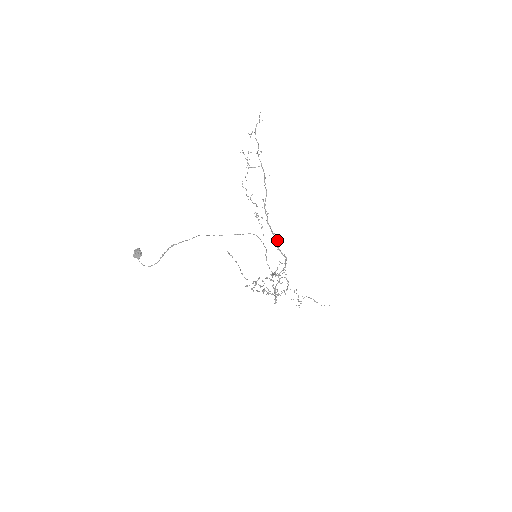
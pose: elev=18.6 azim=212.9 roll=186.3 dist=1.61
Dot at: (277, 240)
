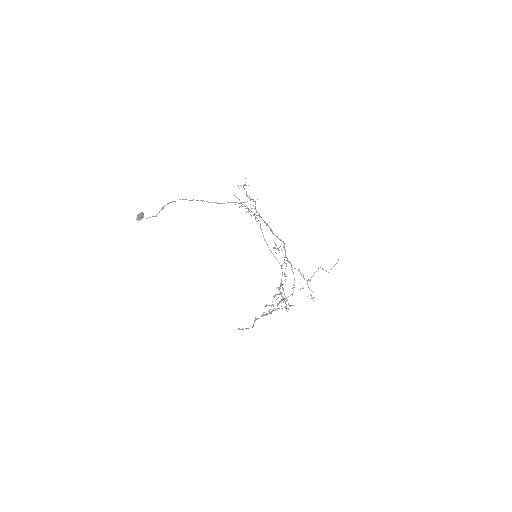
Dot at: (271, 229)
